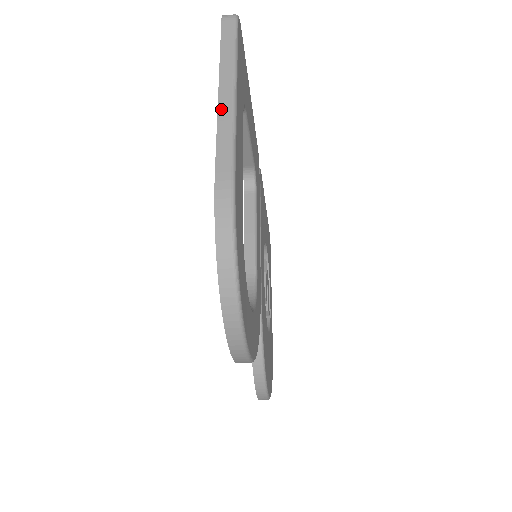
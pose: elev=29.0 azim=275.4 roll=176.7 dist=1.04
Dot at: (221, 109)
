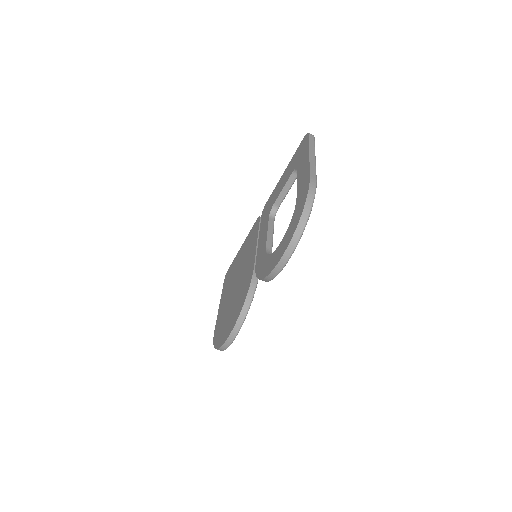
Dot at: (311, 159)
